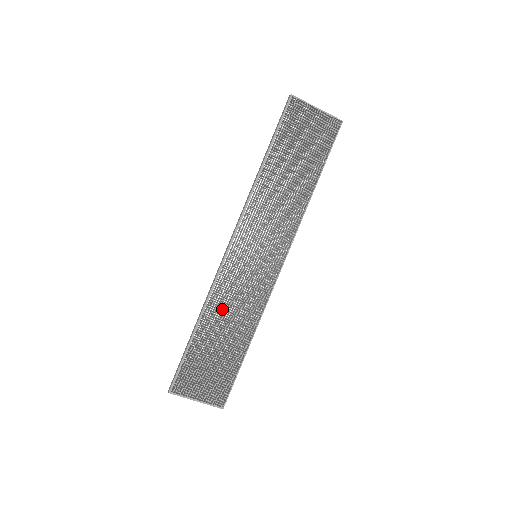
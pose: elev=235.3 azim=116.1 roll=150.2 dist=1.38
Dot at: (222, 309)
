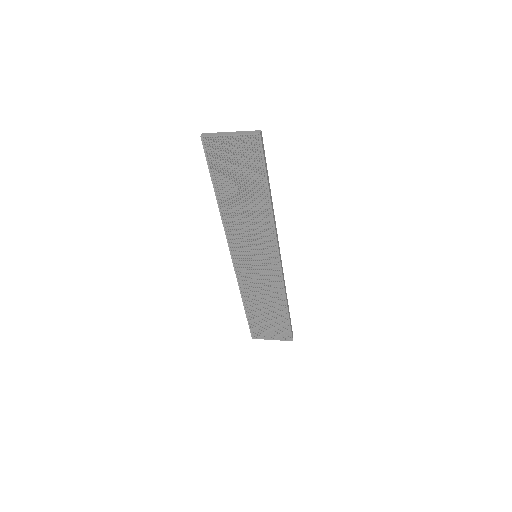
Dot at: (254, 292)
